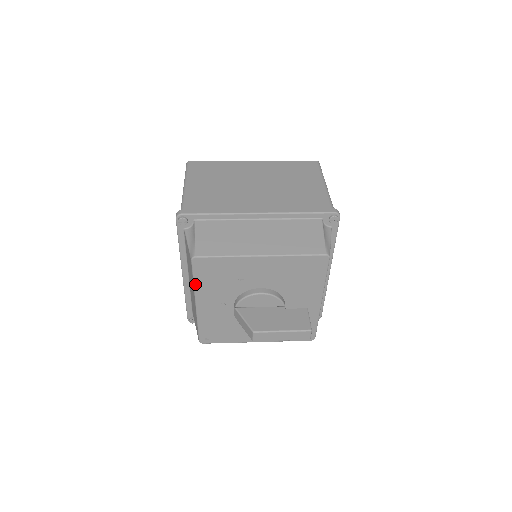
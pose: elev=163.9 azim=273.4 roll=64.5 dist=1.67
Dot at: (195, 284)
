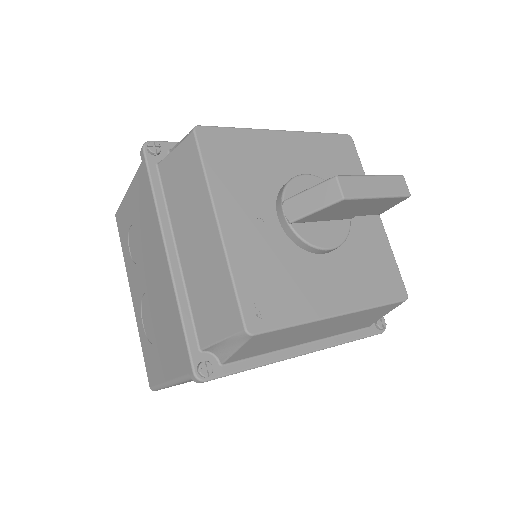
Dot at: (208, 178)
